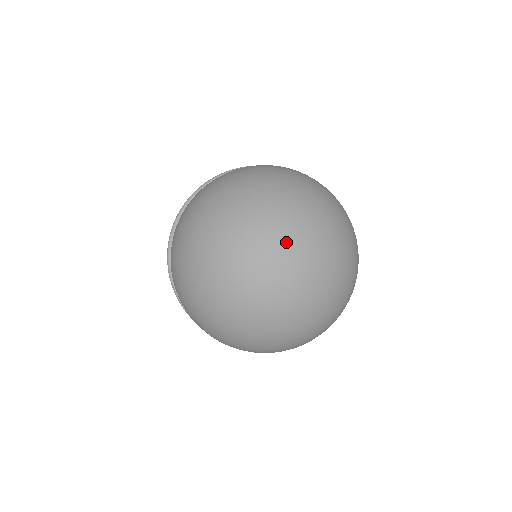
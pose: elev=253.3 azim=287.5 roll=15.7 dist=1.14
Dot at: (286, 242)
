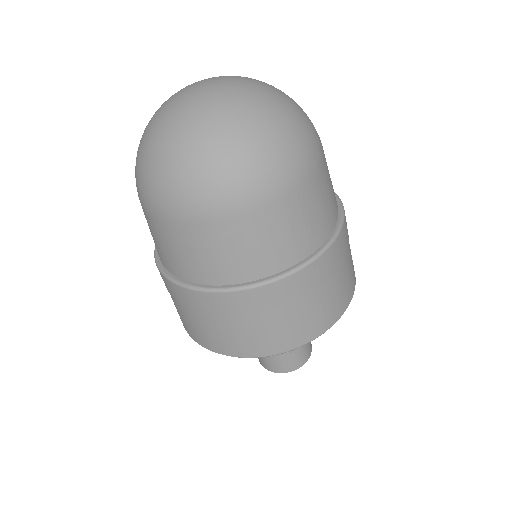
Dot at: (208, 78)
